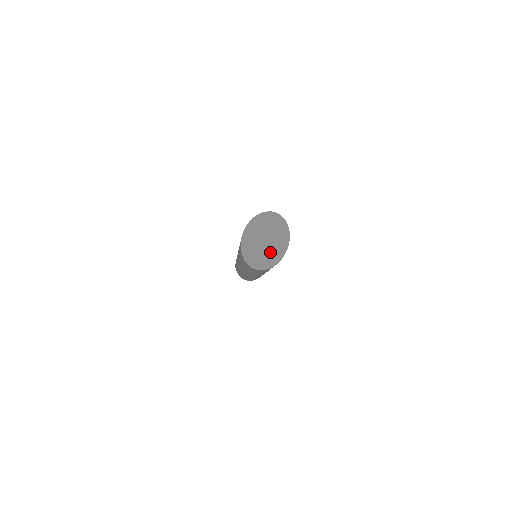
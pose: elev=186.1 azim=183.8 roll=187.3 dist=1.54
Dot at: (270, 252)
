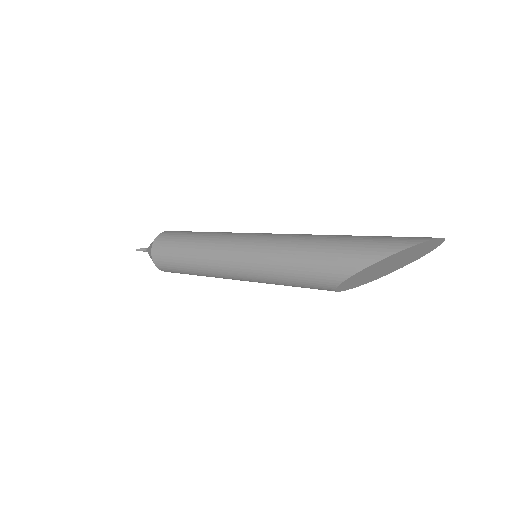
Dot at: (376, 274)
